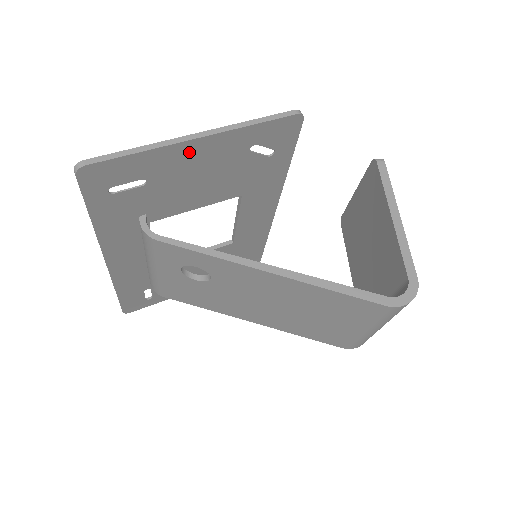
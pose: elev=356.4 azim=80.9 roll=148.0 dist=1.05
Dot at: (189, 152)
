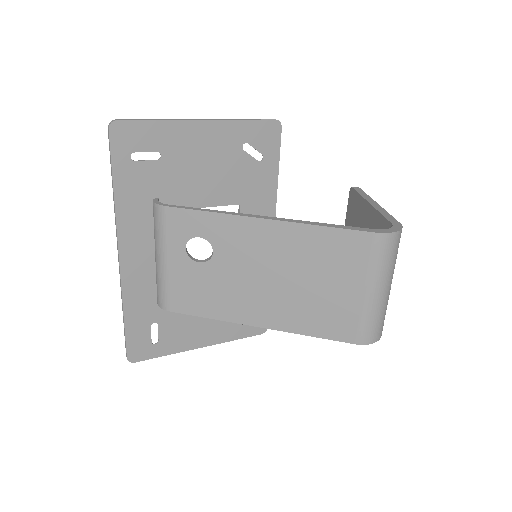
Dot at: (195, 133)
